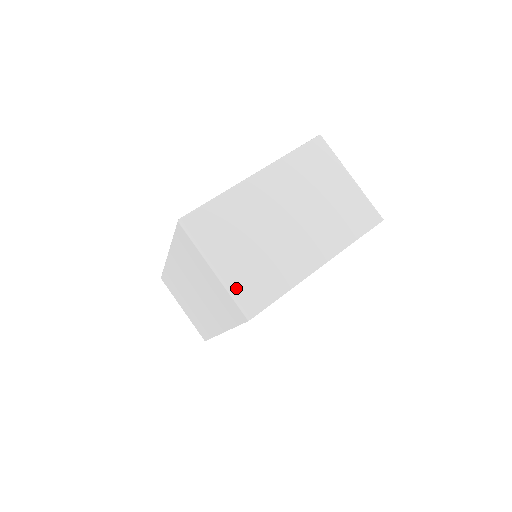
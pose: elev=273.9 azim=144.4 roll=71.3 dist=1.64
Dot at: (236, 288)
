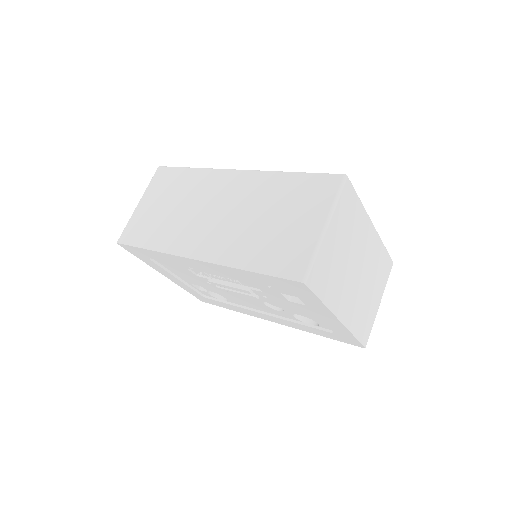
Dot at: (320, 255)
